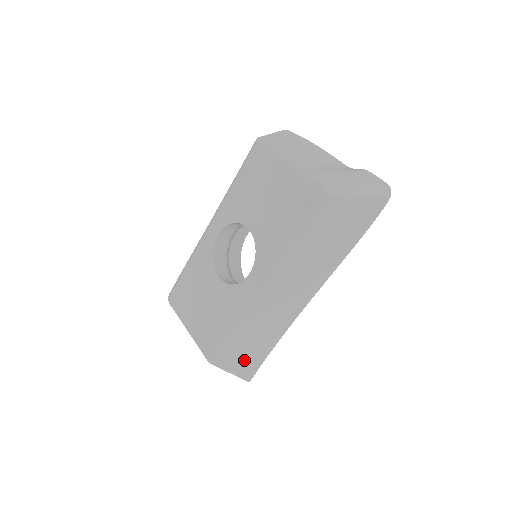
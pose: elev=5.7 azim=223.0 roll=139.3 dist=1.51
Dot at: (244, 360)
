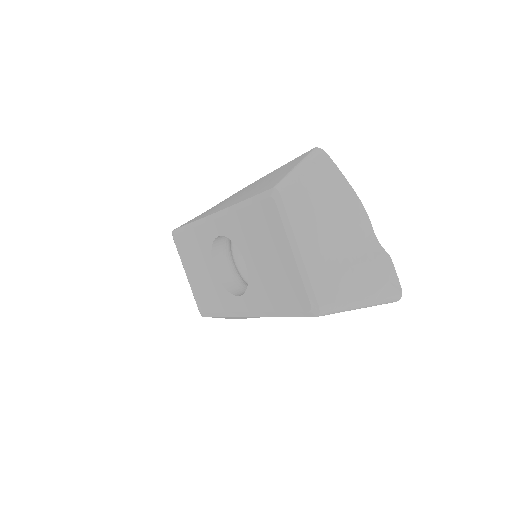
Dot at: occluded
